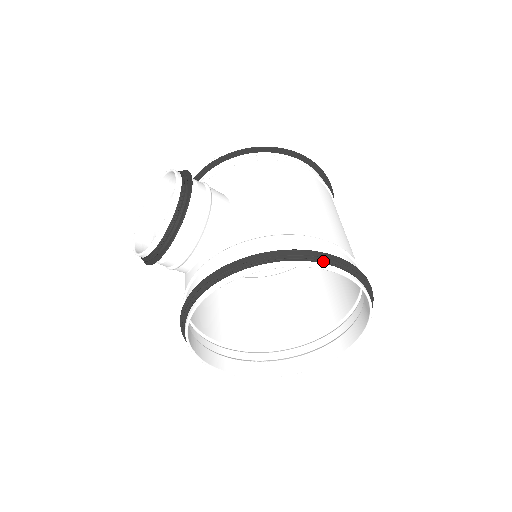
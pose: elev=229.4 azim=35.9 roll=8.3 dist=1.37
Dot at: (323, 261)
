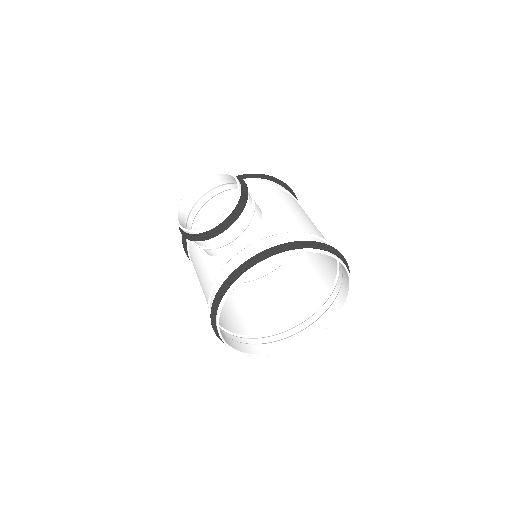
Dot at: (336, 255)
